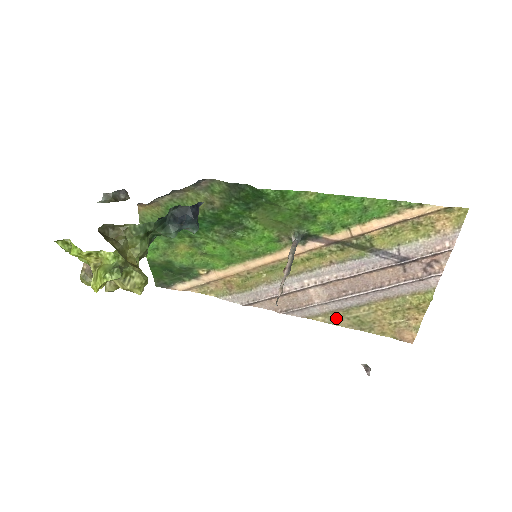
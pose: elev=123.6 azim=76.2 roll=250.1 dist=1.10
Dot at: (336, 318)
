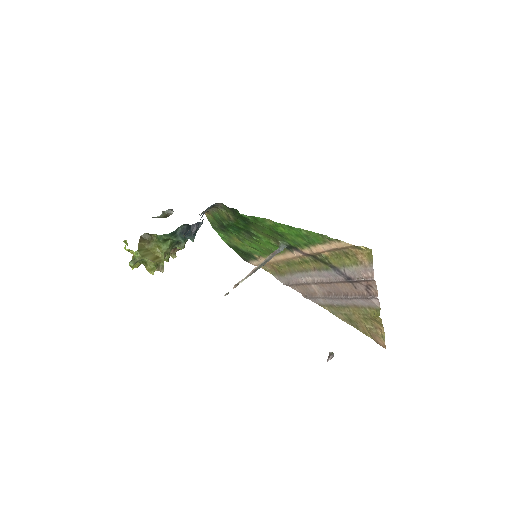
Dot at: (335, 311)
